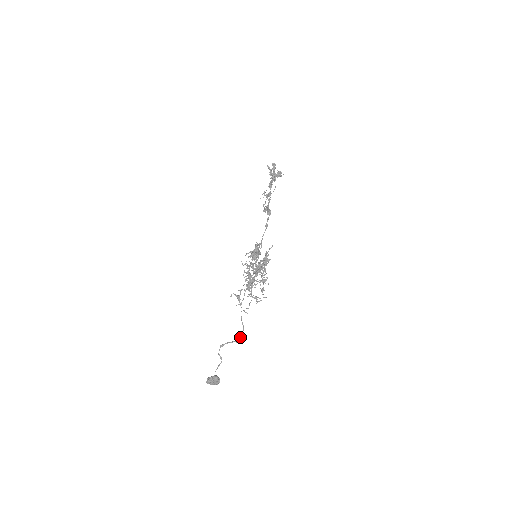
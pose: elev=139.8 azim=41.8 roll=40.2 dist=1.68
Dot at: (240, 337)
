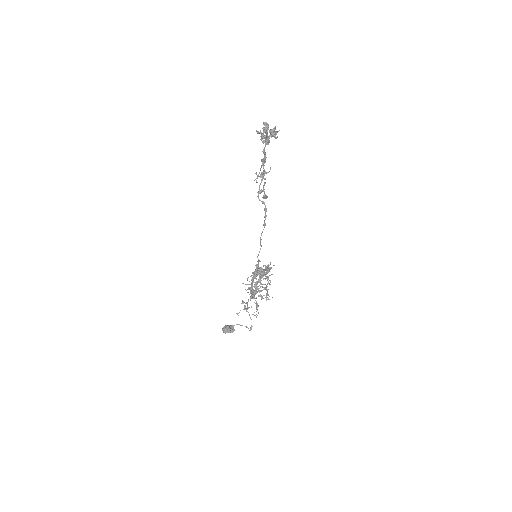
Dot at: (250, 330)
